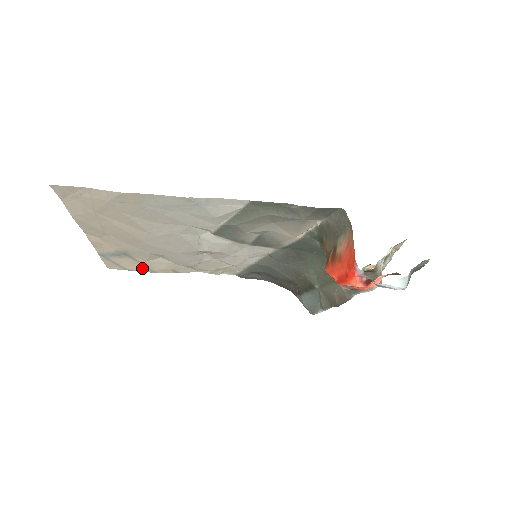
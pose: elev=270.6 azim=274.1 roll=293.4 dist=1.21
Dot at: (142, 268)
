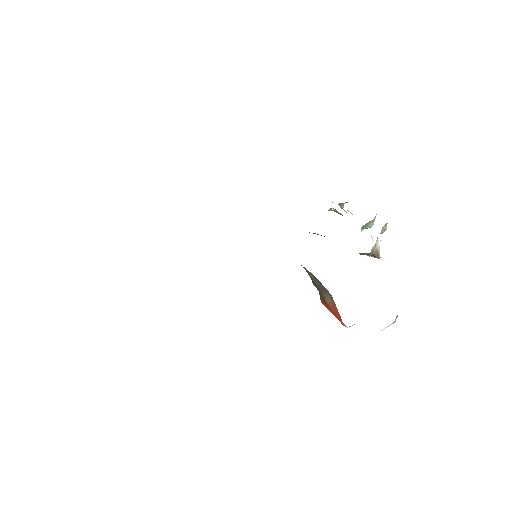
Dot at: occluded
